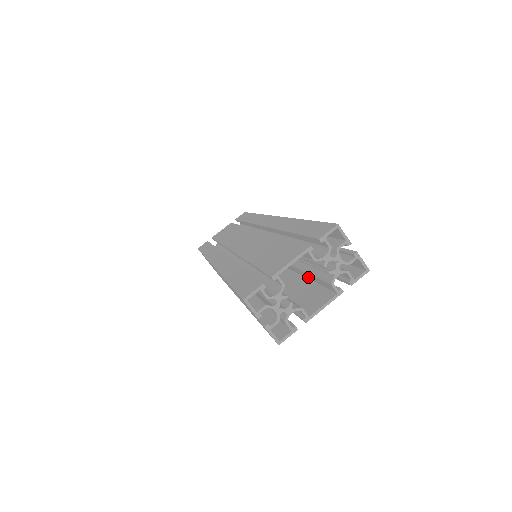
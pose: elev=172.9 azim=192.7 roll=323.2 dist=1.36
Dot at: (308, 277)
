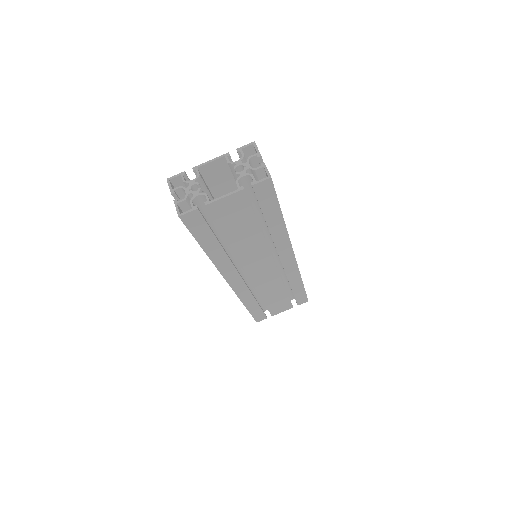
Dot at: occluded
